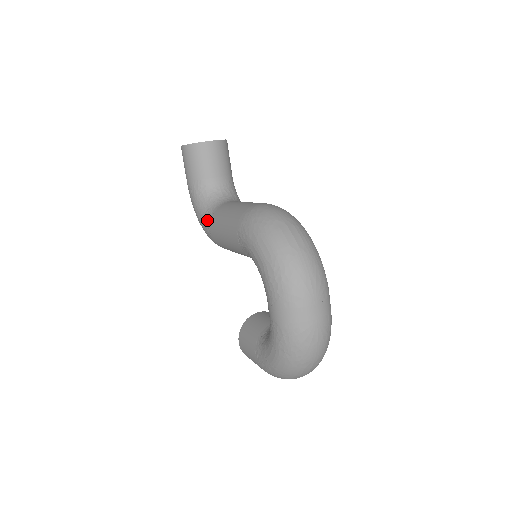
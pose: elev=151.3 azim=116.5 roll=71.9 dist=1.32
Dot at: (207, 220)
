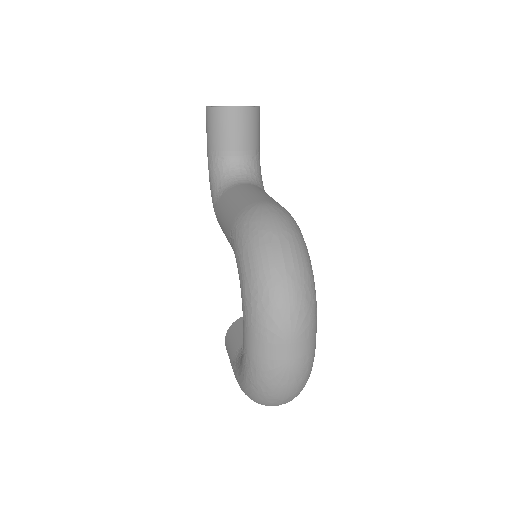
Dot at: (216, 200)
